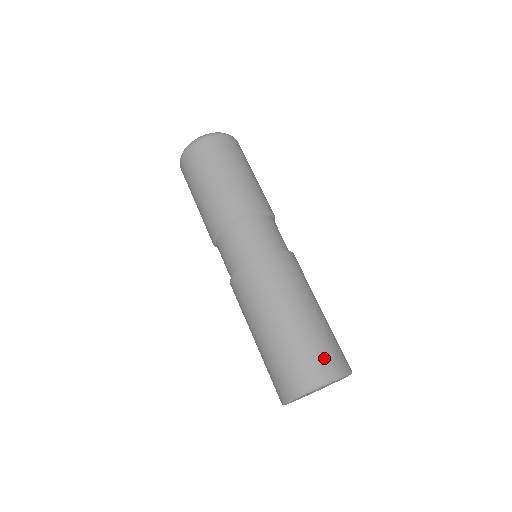
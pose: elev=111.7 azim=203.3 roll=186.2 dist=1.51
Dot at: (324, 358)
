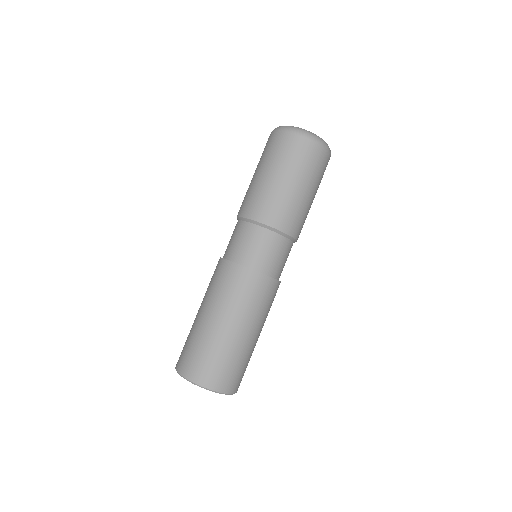
Dot at: (223, 373)
